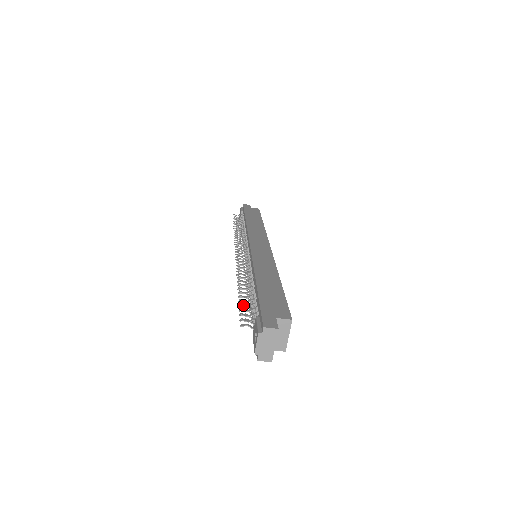
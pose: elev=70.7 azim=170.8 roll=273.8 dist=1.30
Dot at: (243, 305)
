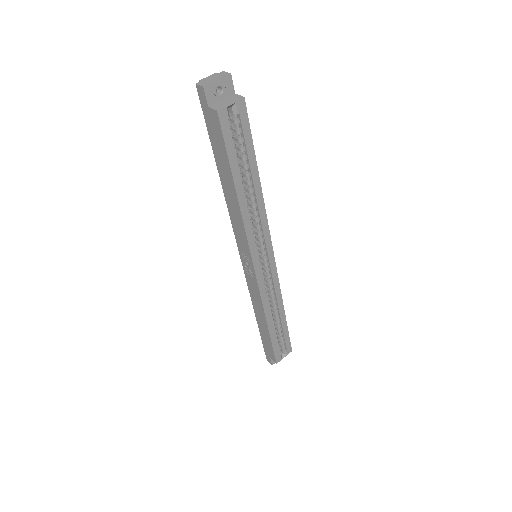
Dot at: occluded
